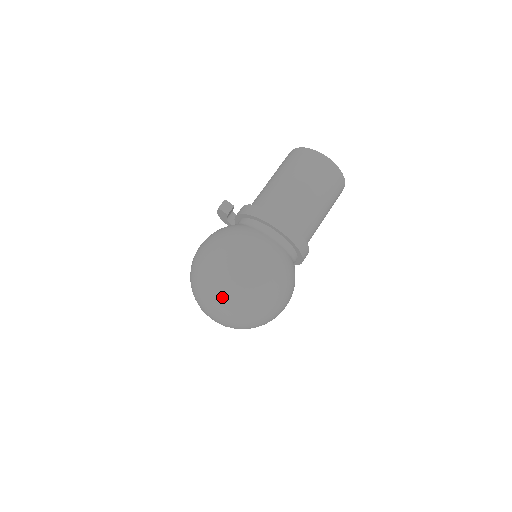
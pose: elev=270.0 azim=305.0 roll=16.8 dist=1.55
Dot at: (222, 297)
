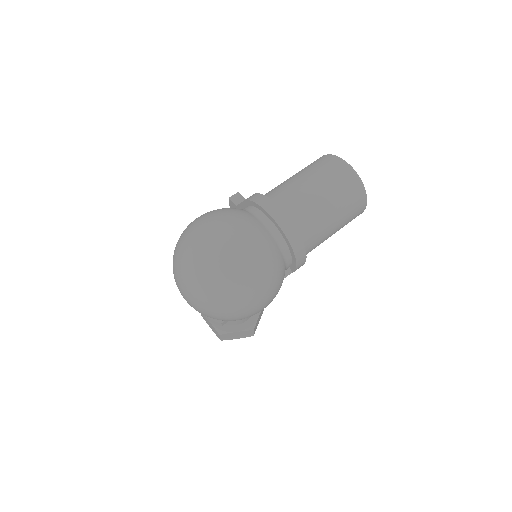
Dot at: (190, 266)
